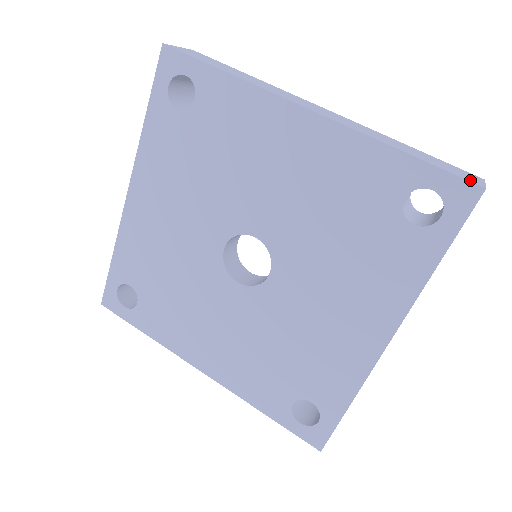
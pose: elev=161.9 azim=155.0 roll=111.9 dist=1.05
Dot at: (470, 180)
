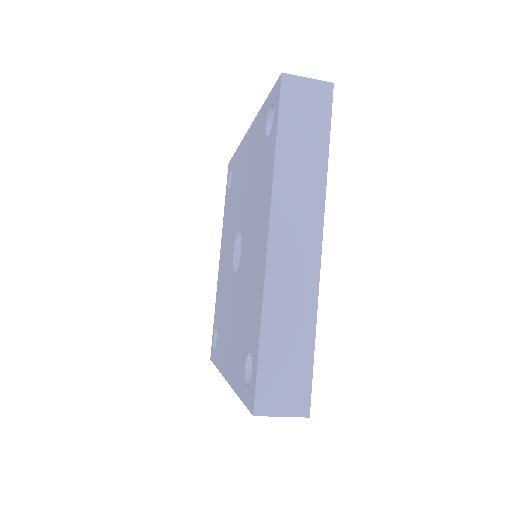
Dot at: occluded
